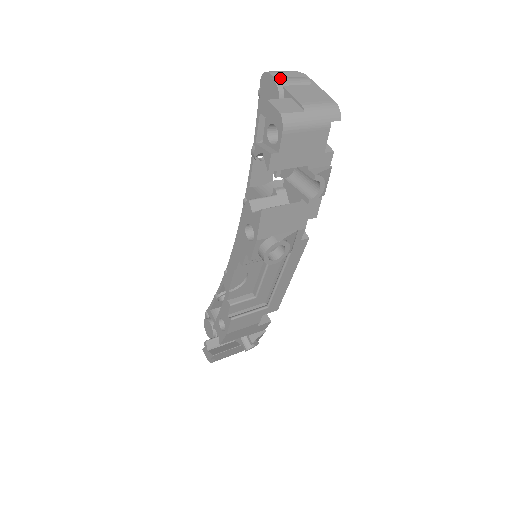
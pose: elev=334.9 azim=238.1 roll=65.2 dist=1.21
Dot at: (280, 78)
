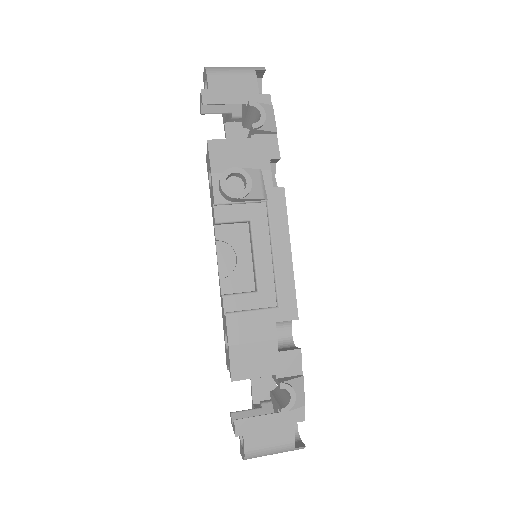
Dot at: occluded
